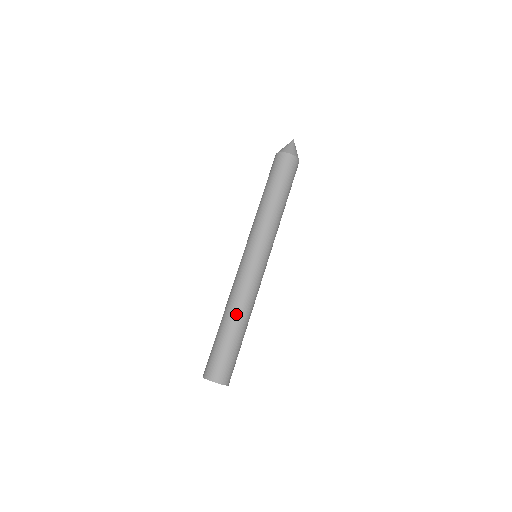
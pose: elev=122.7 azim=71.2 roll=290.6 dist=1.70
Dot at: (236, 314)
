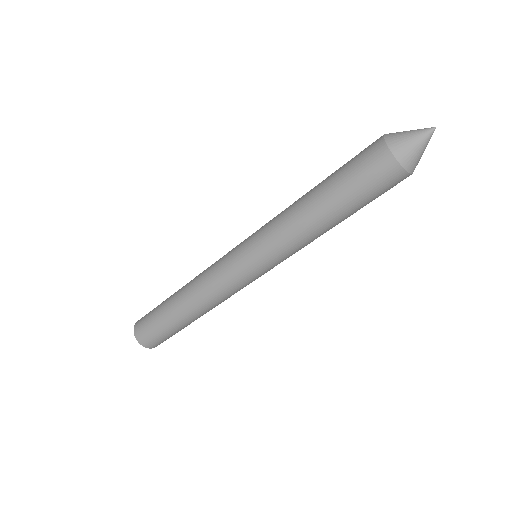
Dot at: (187, 303)
